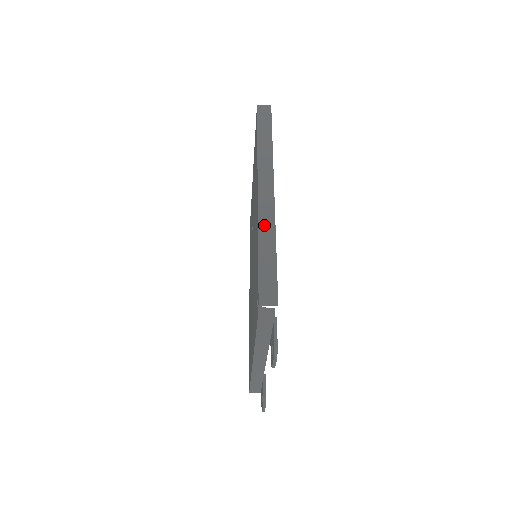
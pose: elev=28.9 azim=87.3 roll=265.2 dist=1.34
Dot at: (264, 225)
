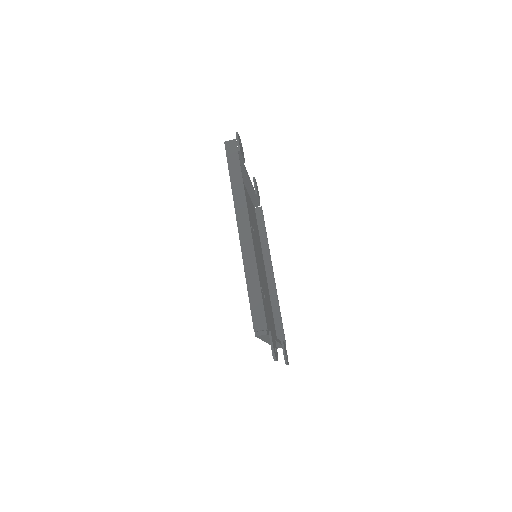
Dot at: (248, 264)
